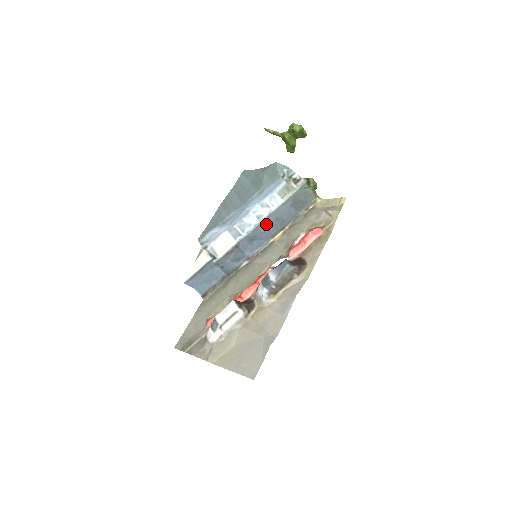
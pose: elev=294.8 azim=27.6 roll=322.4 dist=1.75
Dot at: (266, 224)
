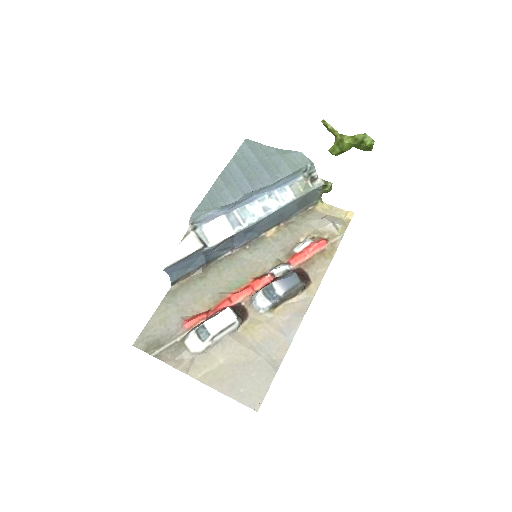
Dot at: (269, 218)
